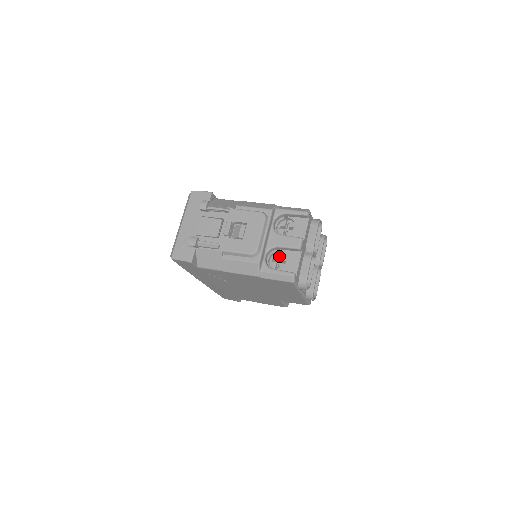
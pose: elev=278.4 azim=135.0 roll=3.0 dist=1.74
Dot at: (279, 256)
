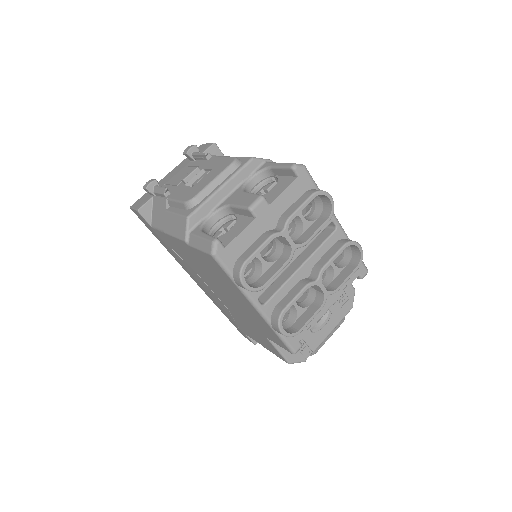
Dot at: occluded
